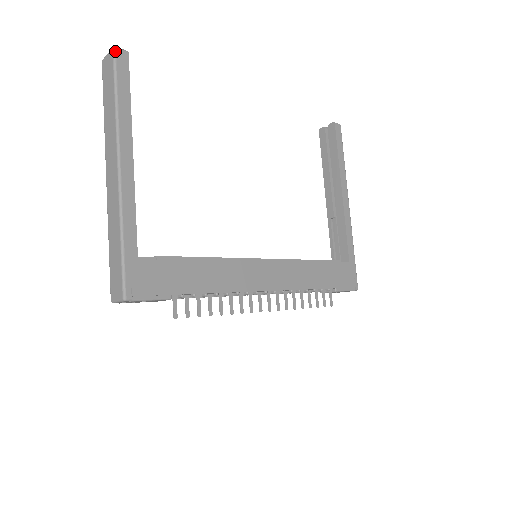
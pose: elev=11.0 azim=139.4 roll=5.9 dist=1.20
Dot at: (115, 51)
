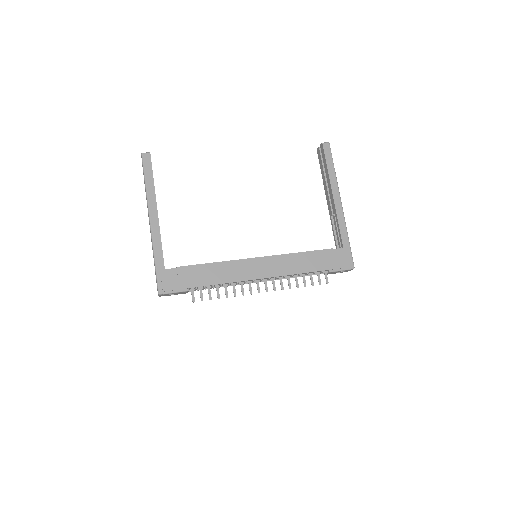
Dot at: (142, 155)
